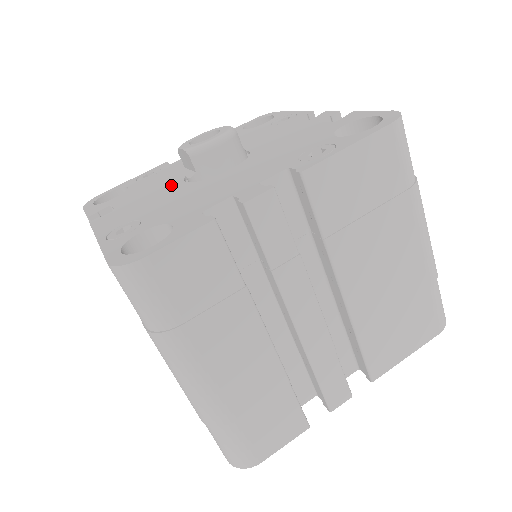
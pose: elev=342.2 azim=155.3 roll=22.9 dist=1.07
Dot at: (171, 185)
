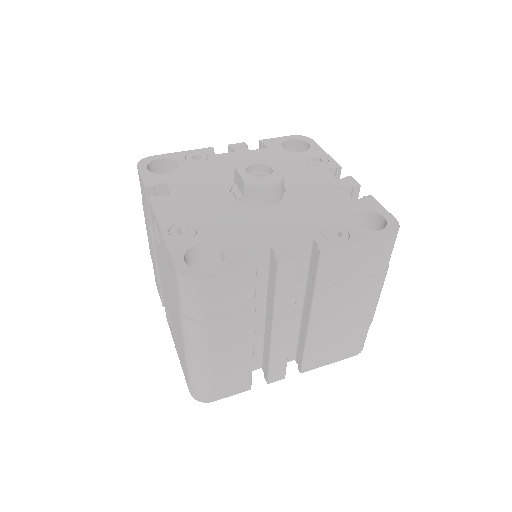
Dot at: (220, 192)
